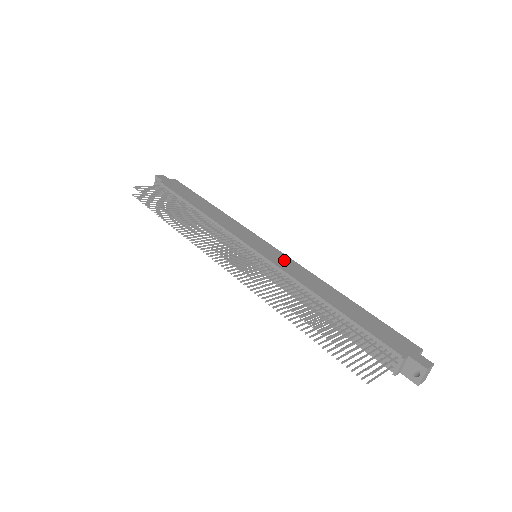
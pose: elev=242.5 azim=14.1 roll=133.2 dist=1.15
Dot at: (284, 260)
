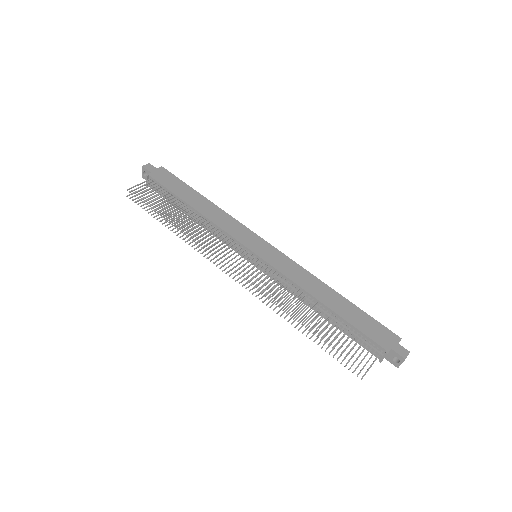
Dot at: (282, 260)
